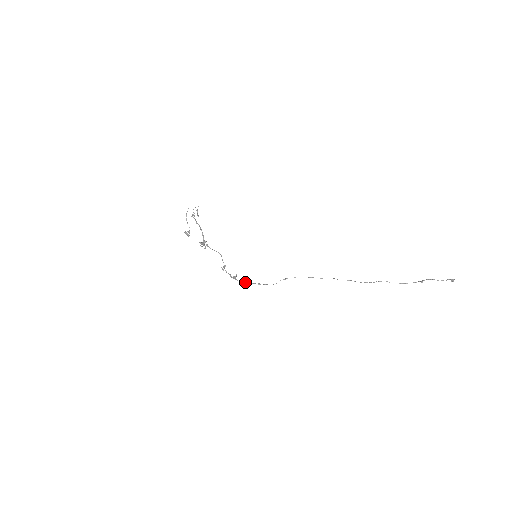
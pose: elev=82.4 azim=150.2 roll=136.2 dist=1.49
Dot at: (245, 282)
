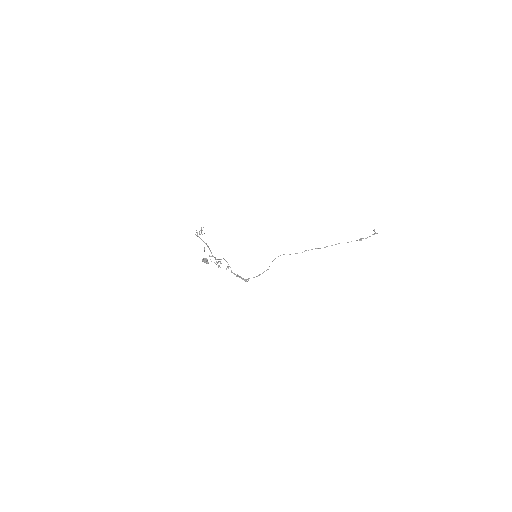
Dot at: occluded
